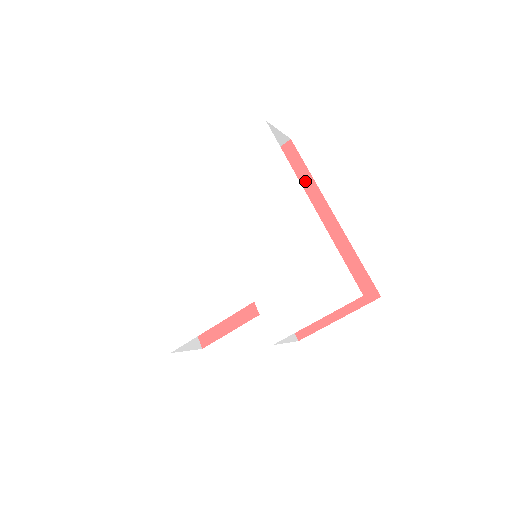
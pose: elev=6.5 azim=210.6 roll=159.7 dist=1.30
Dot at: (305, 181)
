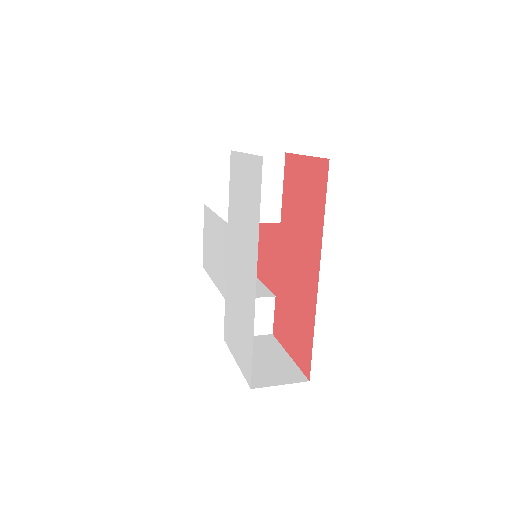
Dot at: (319, 221)
